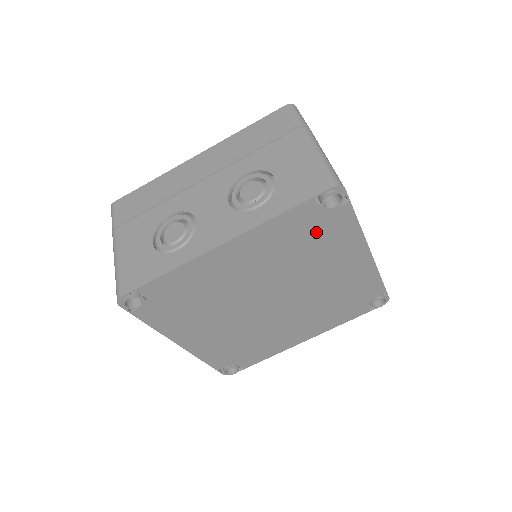
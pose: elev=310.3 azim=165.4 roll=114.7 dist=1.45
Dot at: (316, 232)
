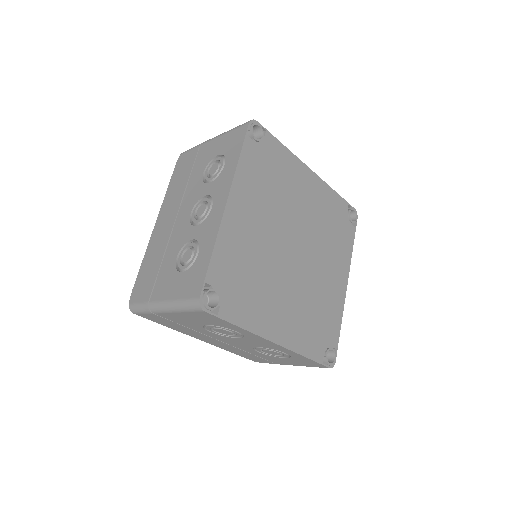
Dot at: (339, 226)
